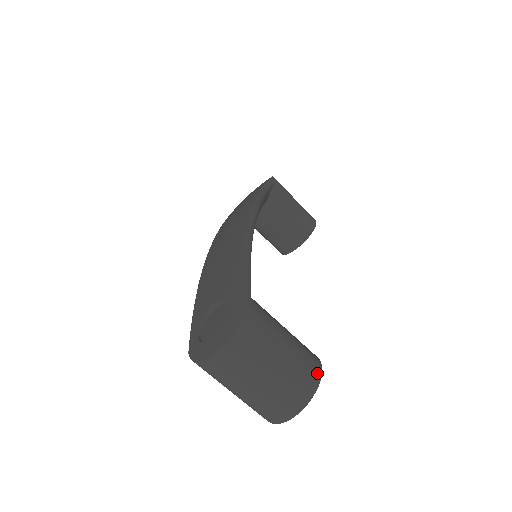
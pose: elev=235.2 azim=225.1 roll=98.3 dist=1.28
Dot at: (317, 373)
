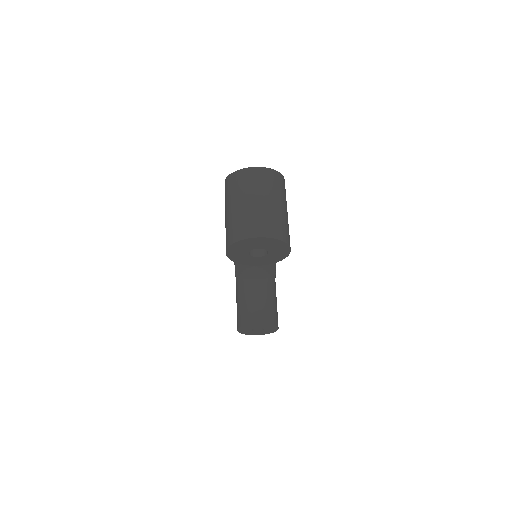
Dot at: occluded
